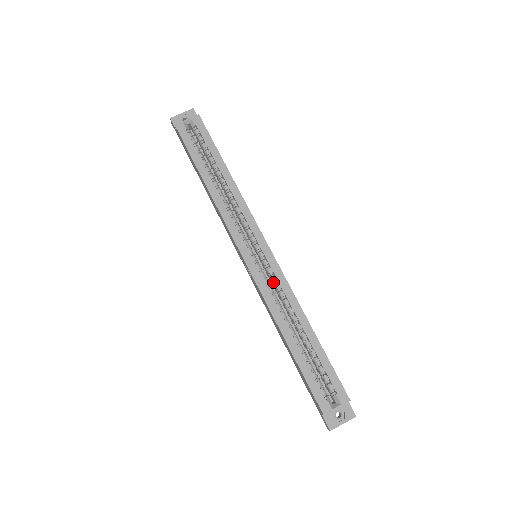
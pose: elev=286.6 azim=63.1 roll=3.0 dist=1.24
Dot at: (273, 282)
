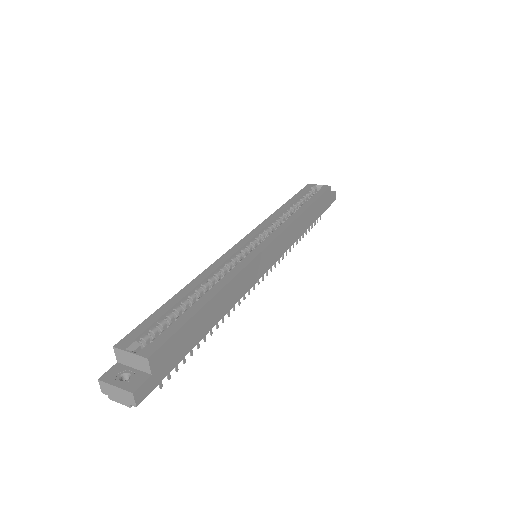
Dot at: occluded
